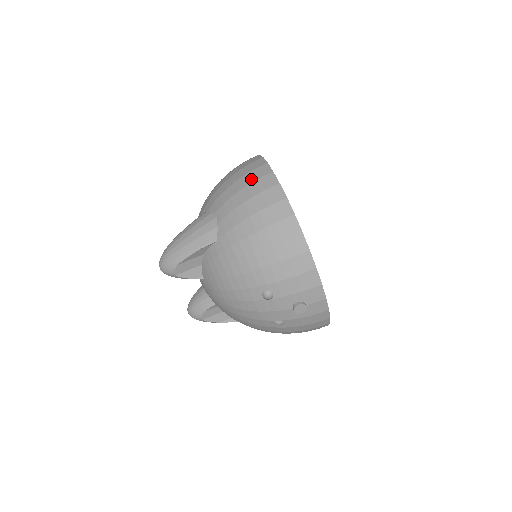
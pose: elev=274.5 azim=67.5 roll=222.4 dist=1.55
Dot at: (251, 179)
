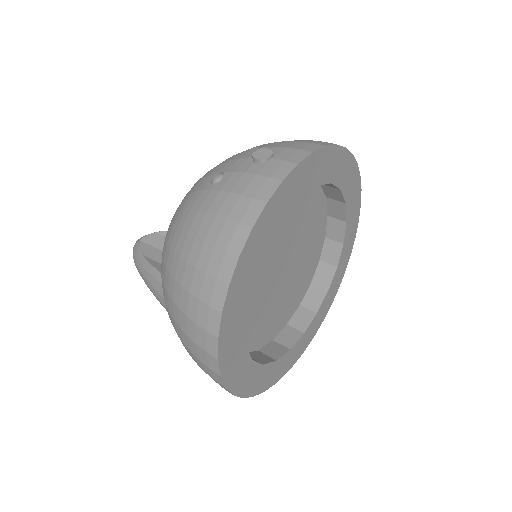
Dot at: occluded
